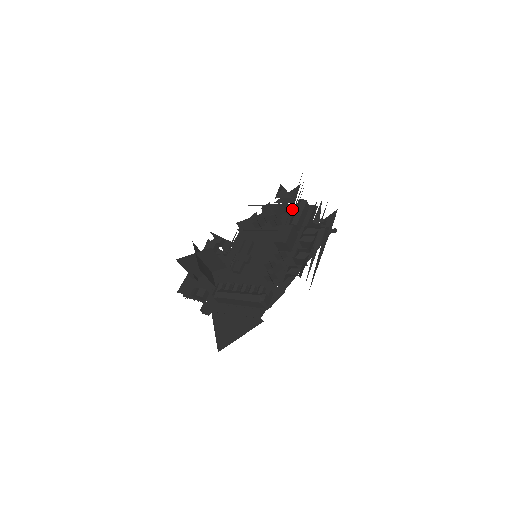
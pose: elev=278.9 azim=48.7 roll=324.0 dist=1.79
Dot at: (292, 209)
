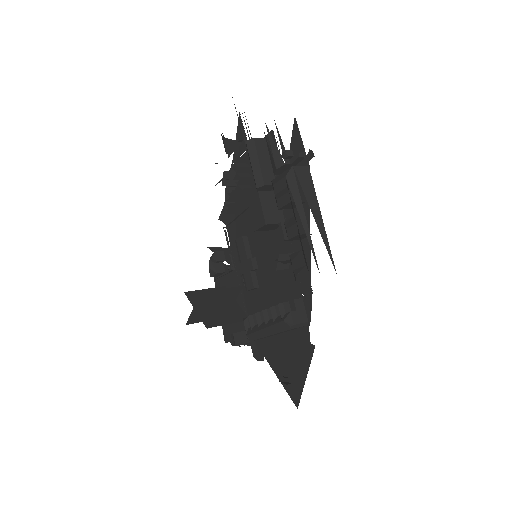
Dot at: occluded
